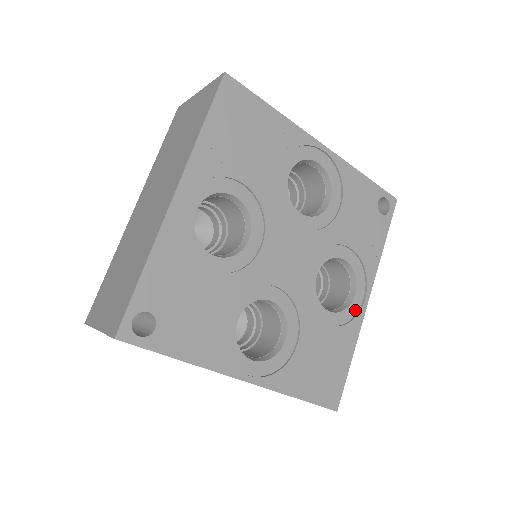
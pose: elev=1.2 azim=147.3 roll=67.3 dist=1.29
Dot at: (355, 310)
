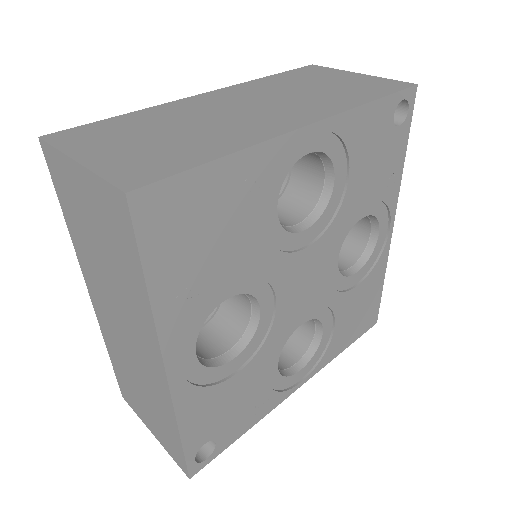
Dot at: (381, 245)
